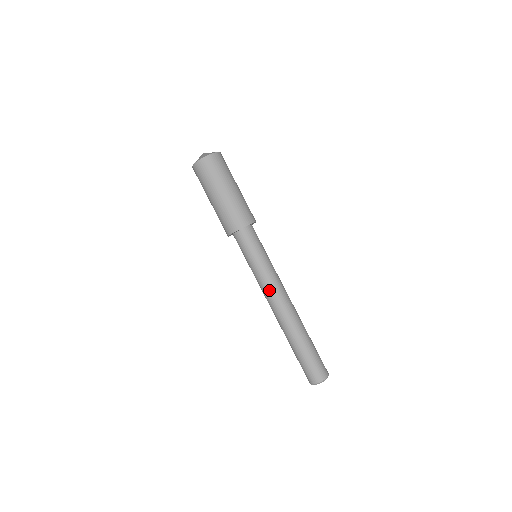
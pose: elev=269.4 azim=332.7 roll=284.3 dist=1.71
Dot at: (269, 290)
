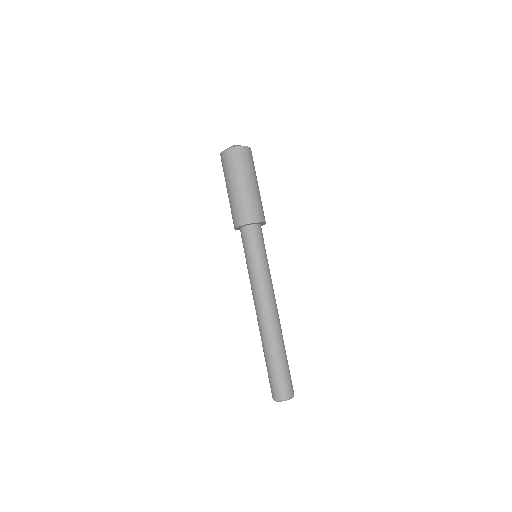
Dot at: (258, 292)
